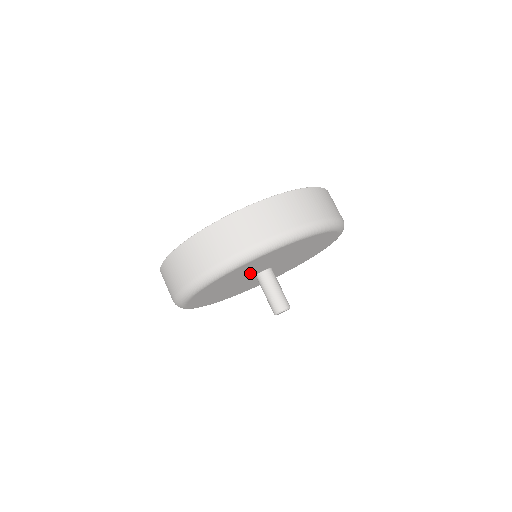
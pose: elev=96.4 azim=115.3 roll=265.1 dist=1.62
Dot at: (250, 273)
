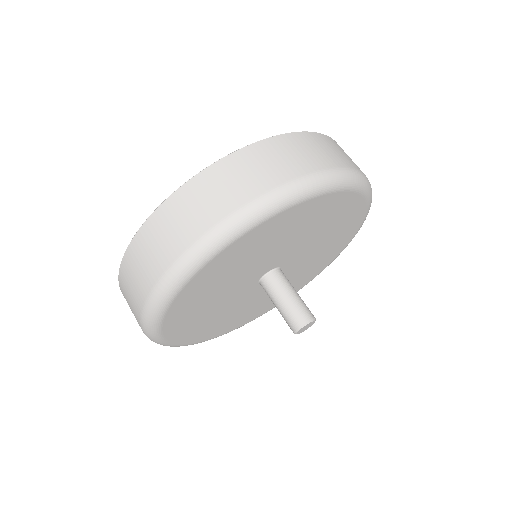
Dot at: (235, 288)
